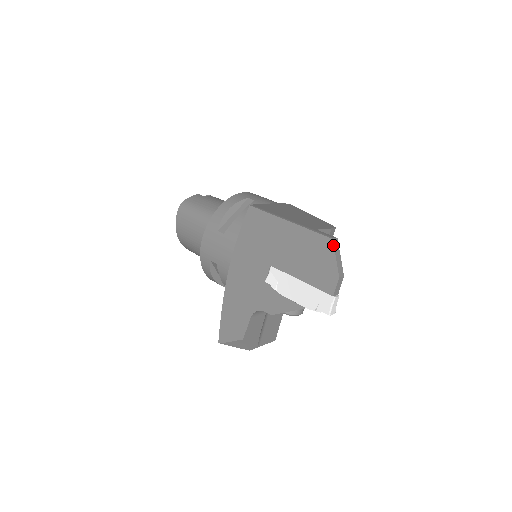
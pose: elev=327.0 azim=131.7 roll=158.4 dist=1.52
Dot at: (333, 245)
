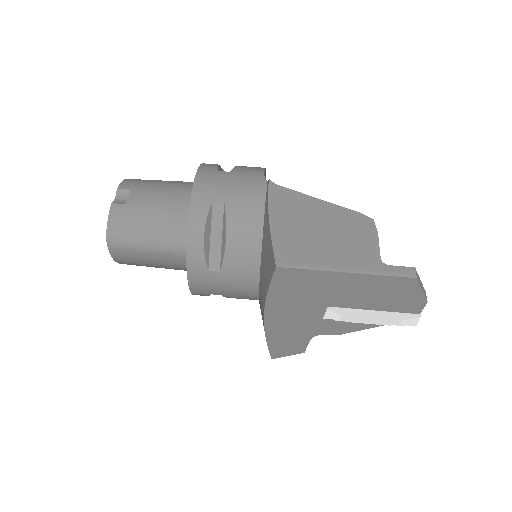
Dot at: (418, 283)
